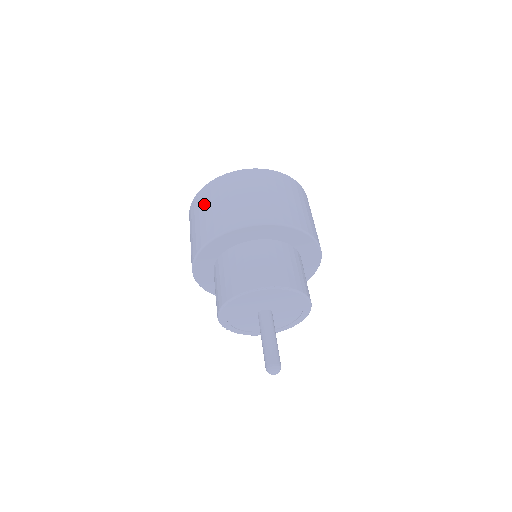
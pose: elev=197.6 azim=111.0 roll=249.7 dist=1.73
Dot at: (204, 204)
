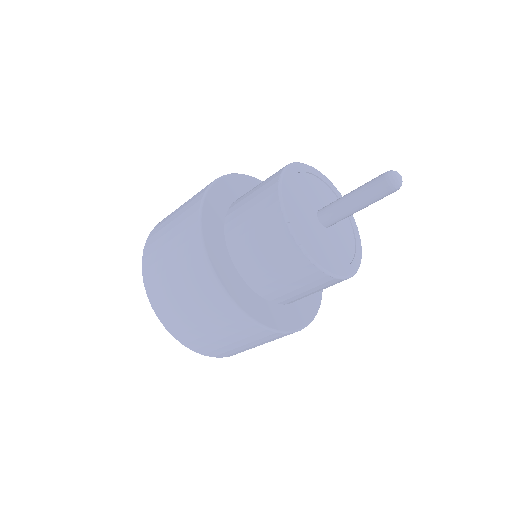
Dot at: occluded
